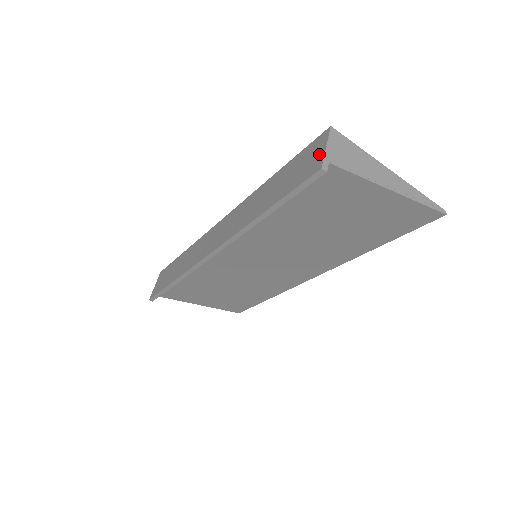
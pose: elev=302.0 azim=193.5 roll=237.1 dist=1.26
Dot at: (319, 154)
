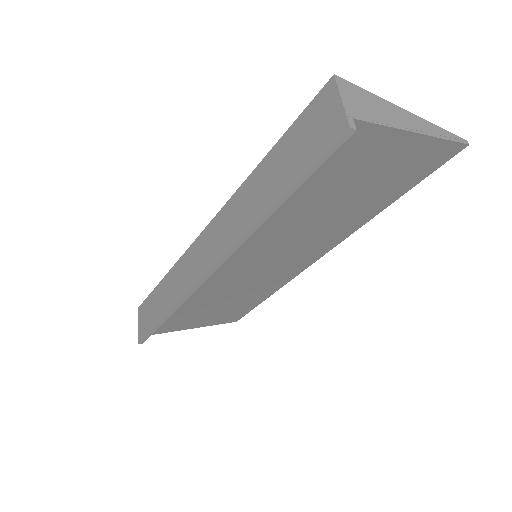
Dot at: (334, 112)
